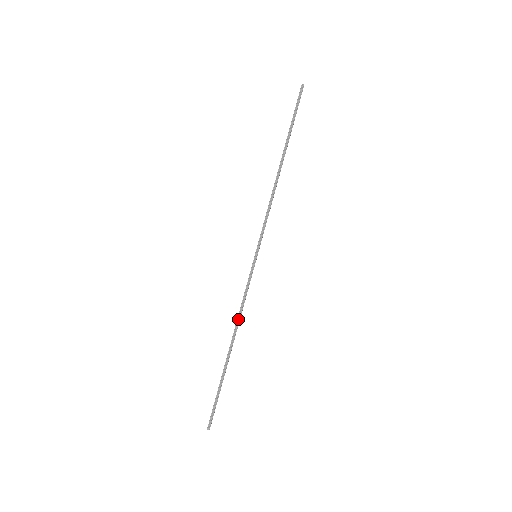
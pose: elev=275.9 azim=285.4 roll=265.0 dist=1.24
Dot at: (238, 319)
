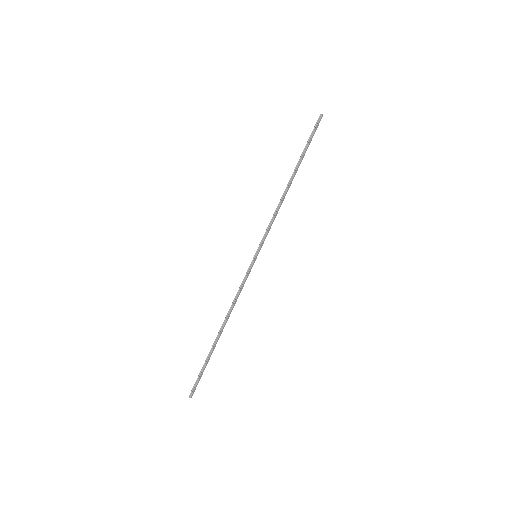
Dot at: (231, 307)
